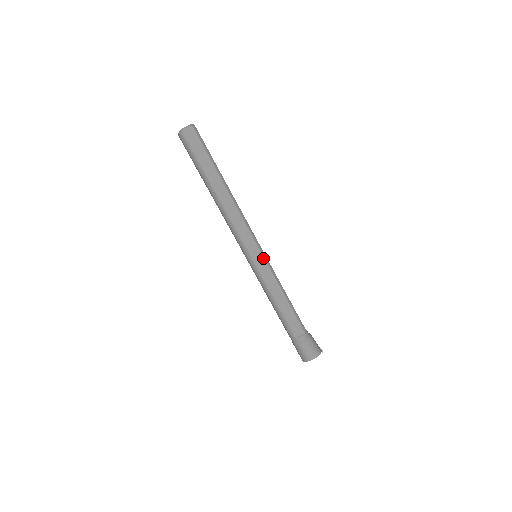
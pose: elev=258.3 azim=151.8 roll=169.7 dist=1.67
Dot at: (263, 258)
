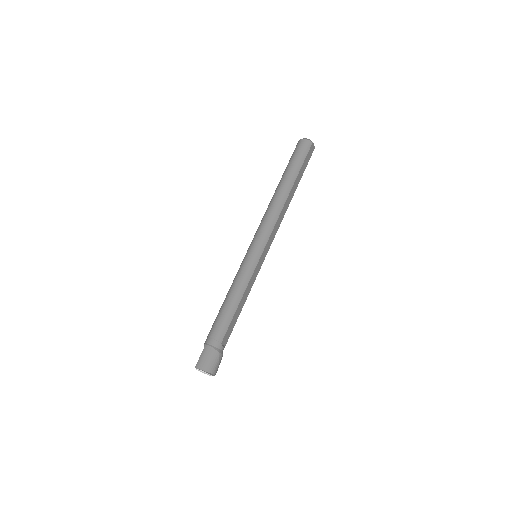
Dot at: (262, 263)
